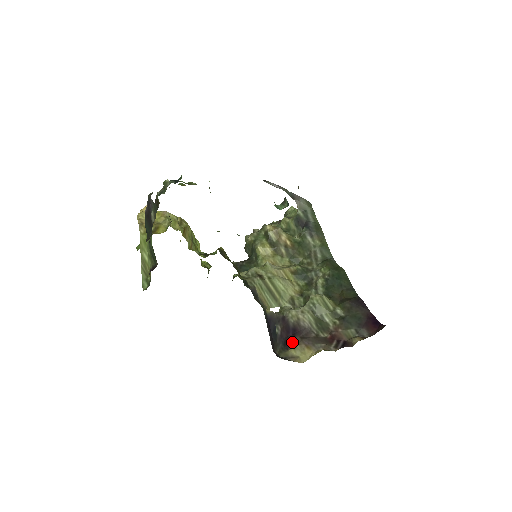
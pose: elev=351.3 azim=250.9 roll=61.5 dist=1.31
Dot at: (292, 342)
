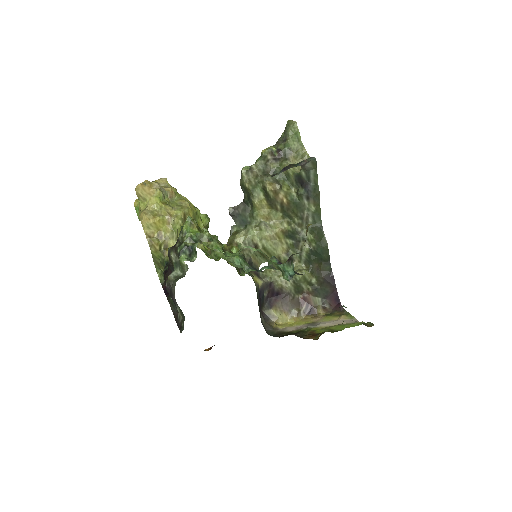
Dot at: (275, 303)
